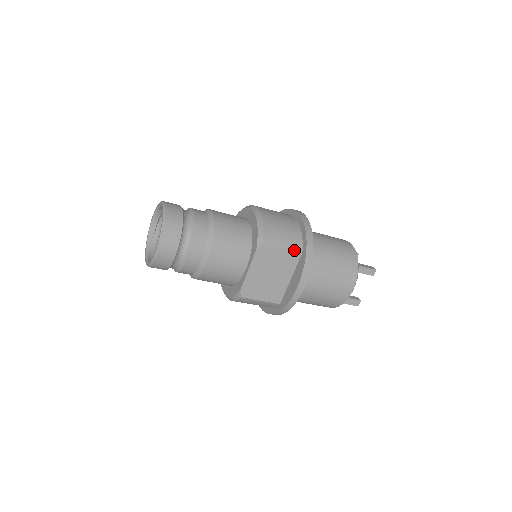
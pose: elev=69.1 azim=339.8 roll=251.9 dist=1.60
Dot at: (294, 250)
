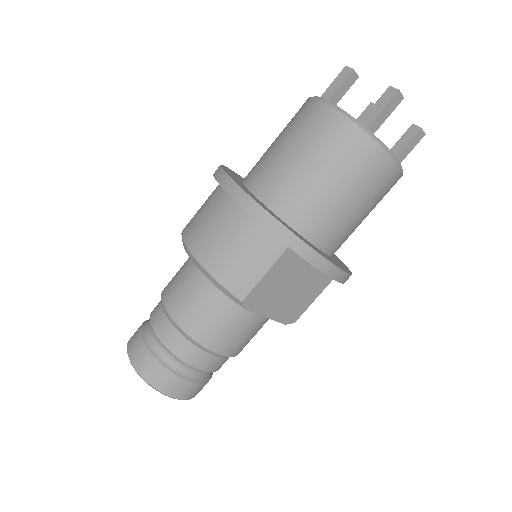
Dot at: (277, 257)
